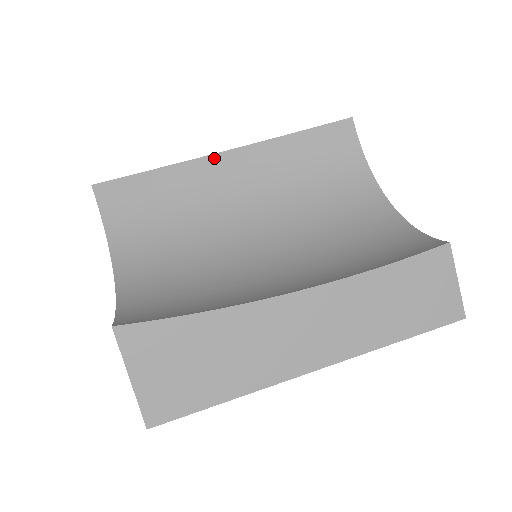
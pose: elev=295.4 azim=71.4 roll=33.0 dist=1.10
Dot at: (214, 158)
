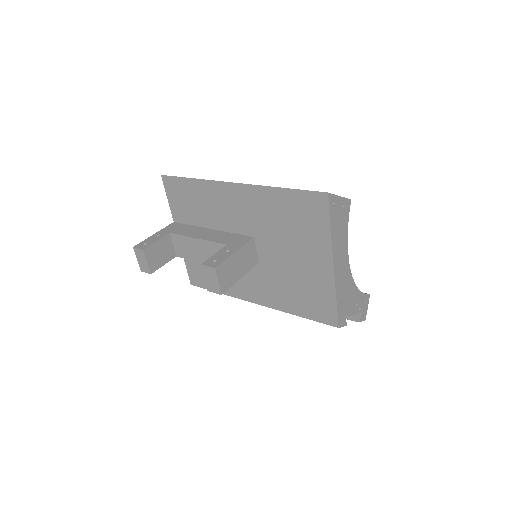
Dot at: occluded
